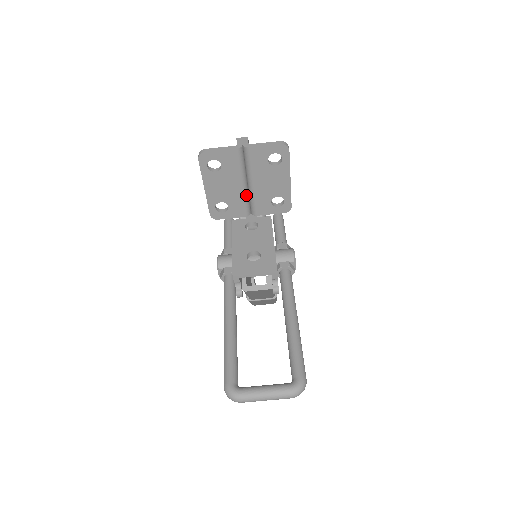
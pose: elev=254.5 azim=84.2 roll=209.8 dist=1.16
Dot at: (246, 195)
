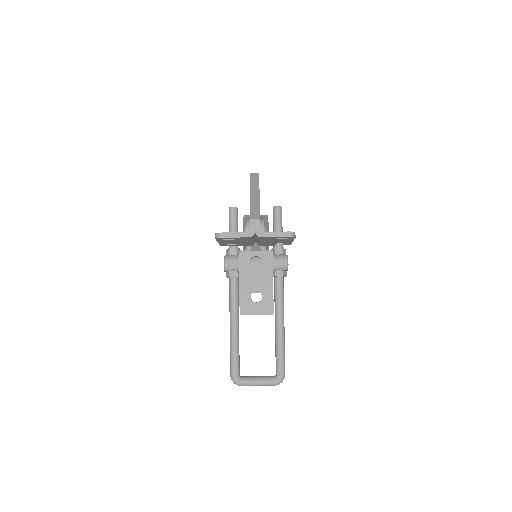
Dot at: (253, 242)
